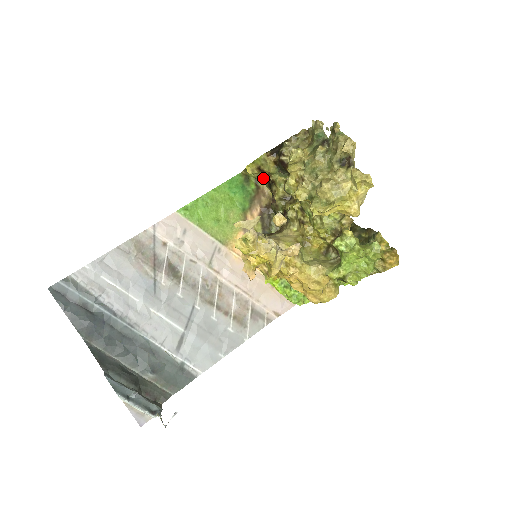
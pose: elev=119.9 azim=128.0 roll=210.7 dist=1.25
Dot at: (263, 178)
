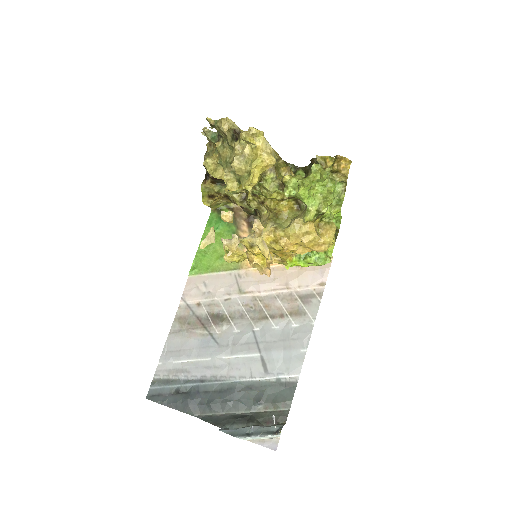
Dot at: (225, 200)
